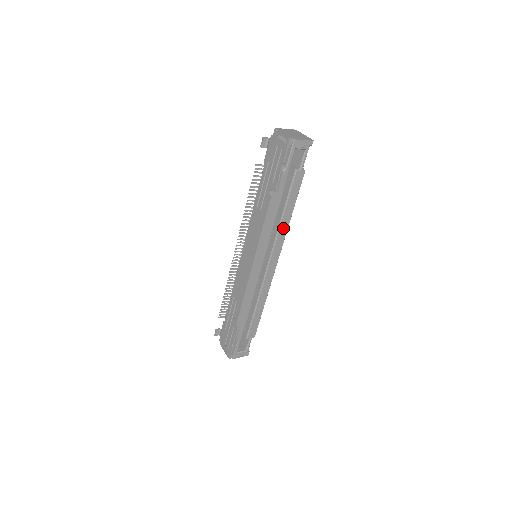
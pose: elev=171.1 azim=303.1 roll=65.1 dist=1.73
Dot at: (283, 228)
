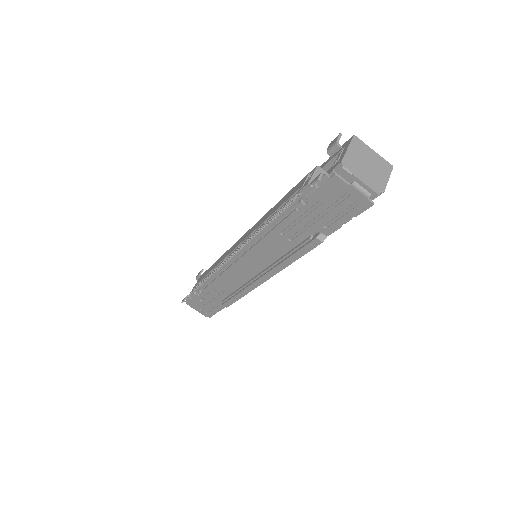
Dot at: occluded
